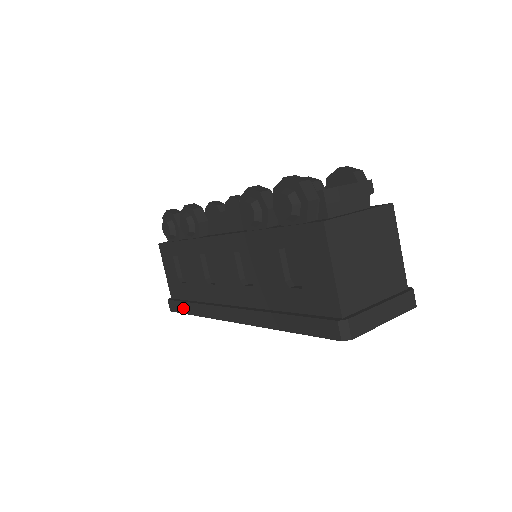
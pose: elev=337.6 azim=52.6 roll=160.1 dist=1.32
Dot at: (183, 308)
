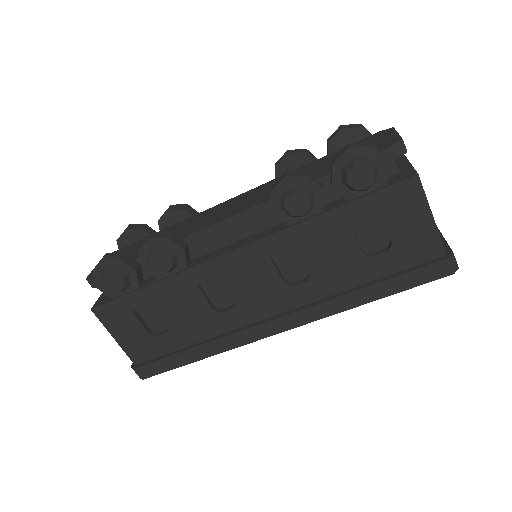
Dot at: (174, 363)
